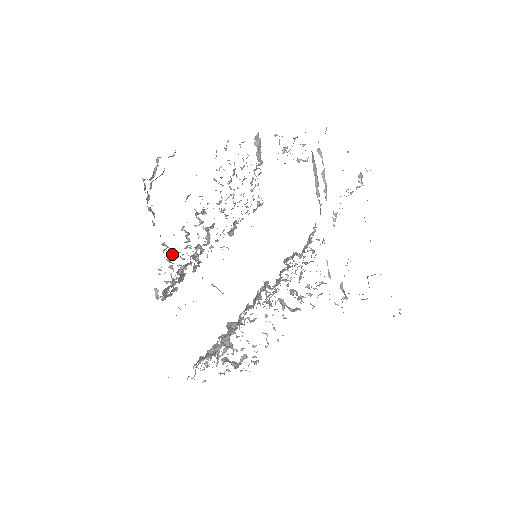
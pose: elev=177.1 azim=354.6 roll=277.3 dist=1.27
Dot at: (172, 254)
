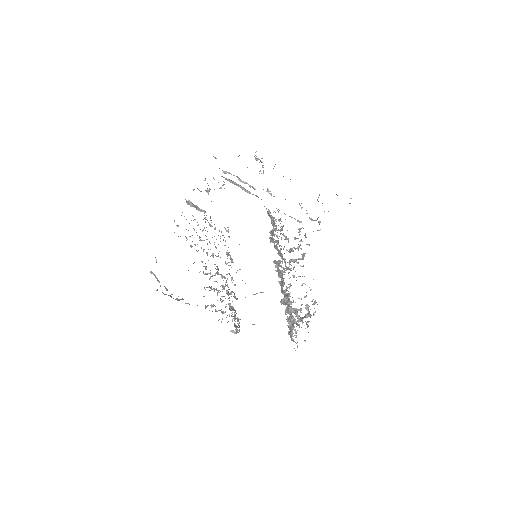
Dot at: (215, 306)
